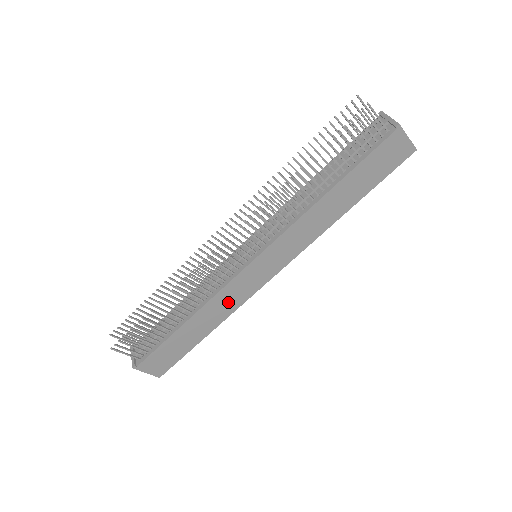
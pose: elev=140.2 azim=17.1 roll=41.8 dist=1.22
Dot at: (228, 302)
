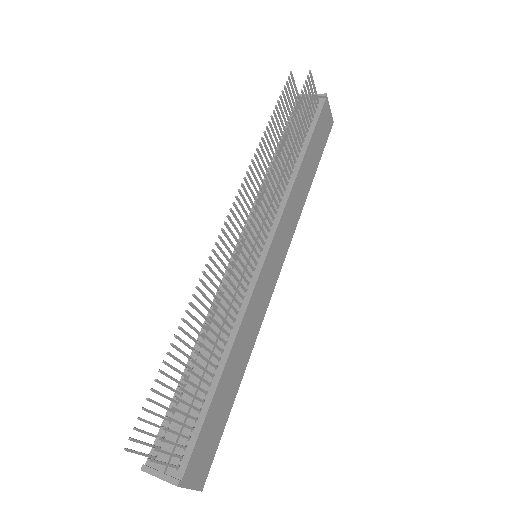
Dot at: (254, 320)
